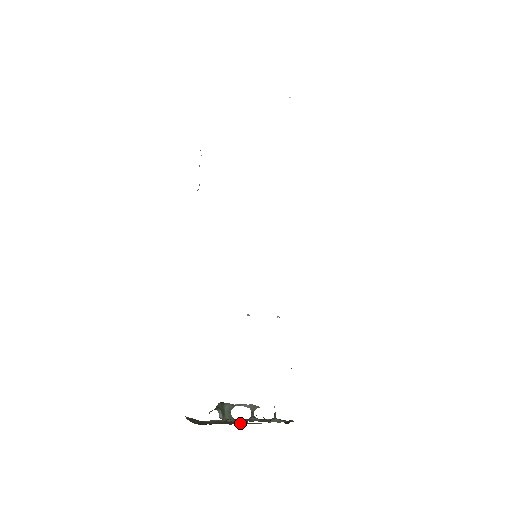
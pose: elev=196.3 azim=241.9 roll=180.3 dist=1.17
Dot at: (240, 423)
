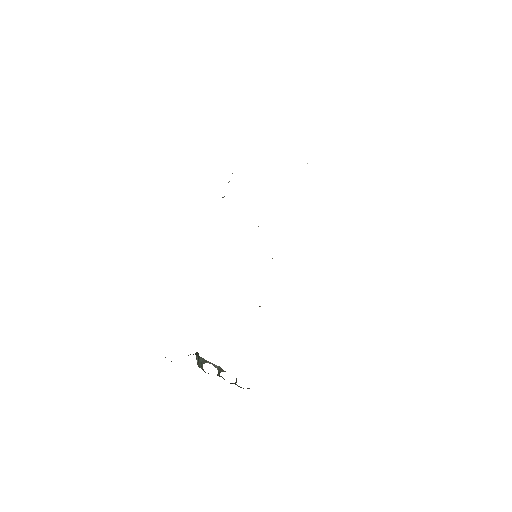
Dot at: occluded
